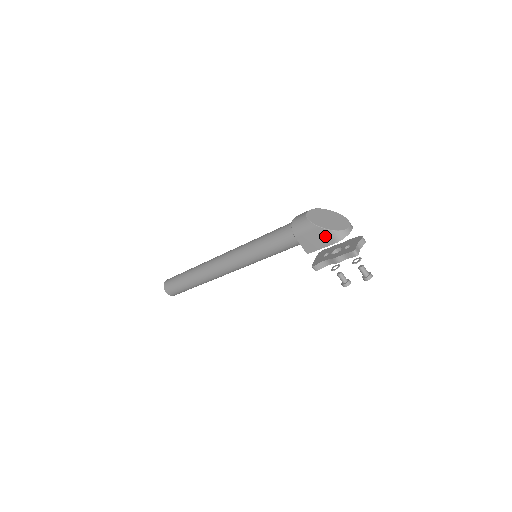
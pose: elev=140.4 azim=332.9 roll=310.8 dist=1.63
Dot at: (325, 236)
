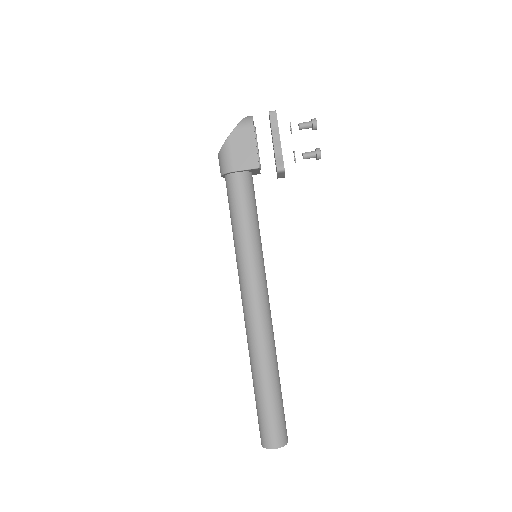
Dot at: (242, 134)
